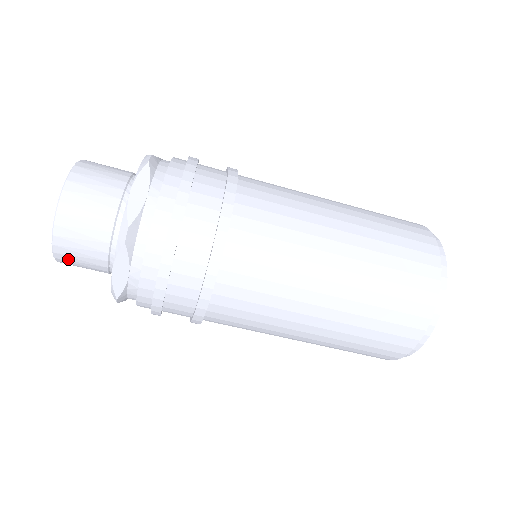
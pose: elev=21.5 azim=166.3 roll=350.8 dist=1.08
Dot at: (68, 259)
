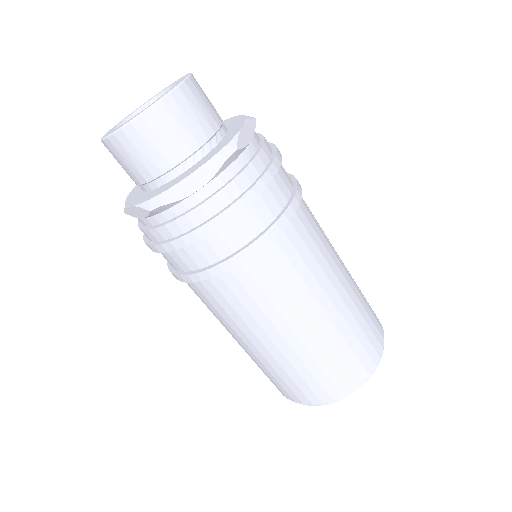
Dot at: (134, 140)
